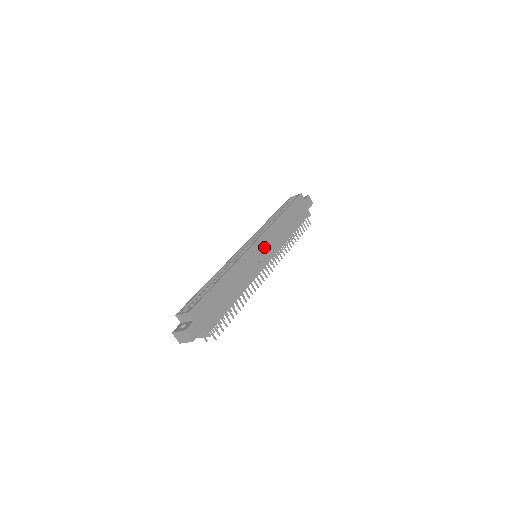
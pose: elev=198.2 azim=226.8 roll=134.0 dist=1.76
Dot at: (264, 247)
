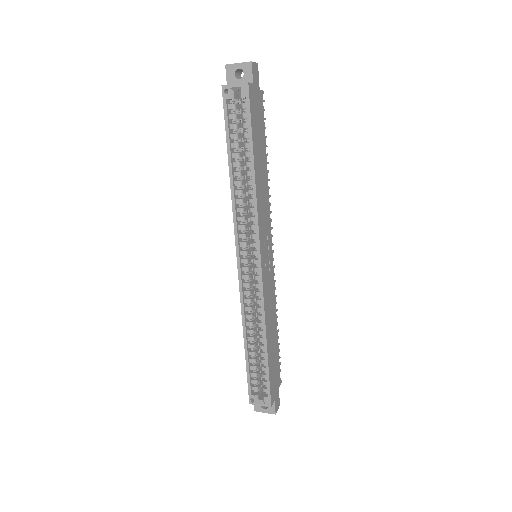
Dot at: (265, 246)
